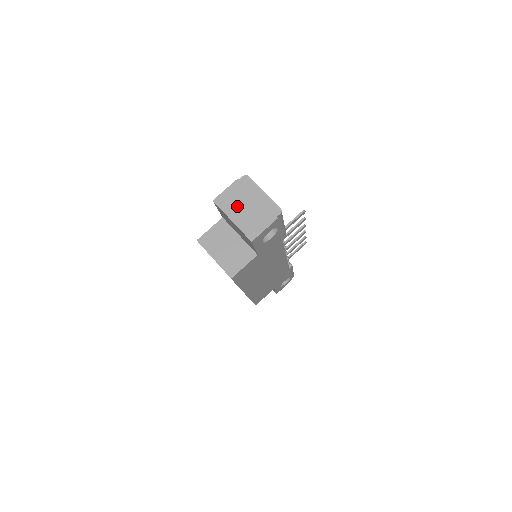
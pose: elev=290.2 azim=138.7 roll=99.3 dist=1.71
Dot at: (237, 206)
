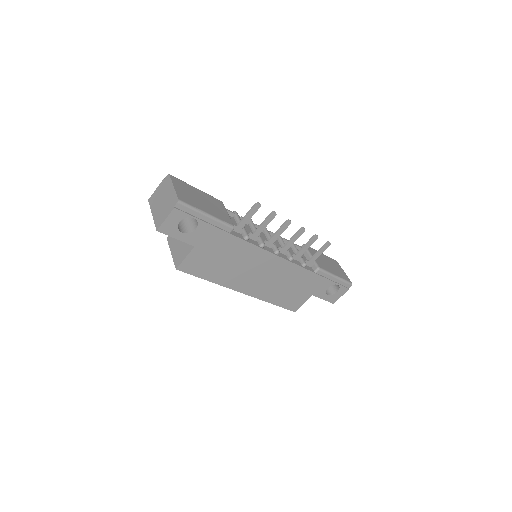
Dot at: (158, 202)
